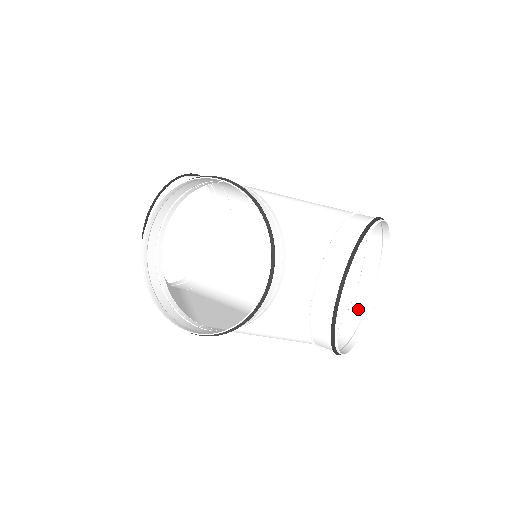
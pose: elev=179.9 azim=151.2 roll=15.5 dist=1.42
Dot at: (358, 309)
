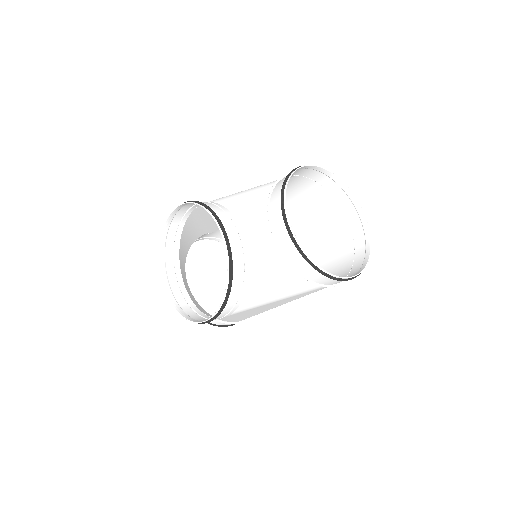
Dot at: (360, 249)
